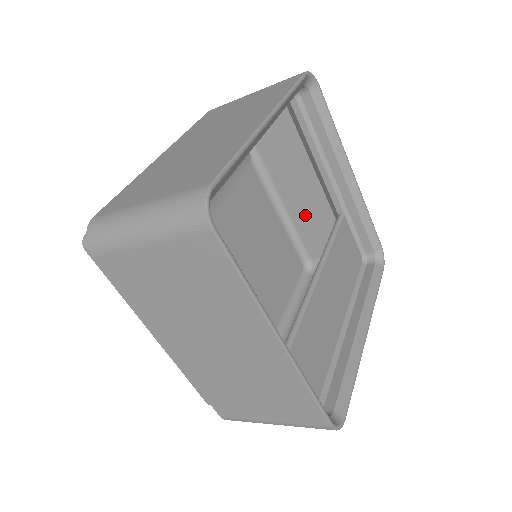
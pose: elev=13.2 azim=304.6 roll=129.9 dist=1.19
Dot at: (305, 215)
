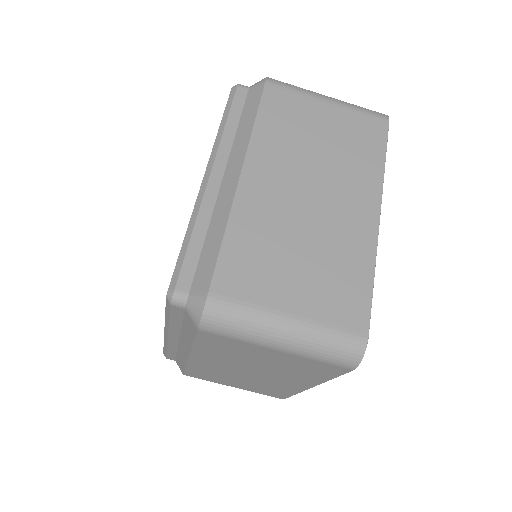
Dot at: occluded
